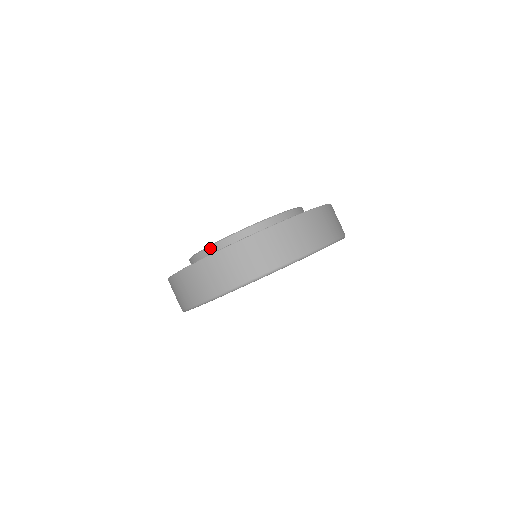
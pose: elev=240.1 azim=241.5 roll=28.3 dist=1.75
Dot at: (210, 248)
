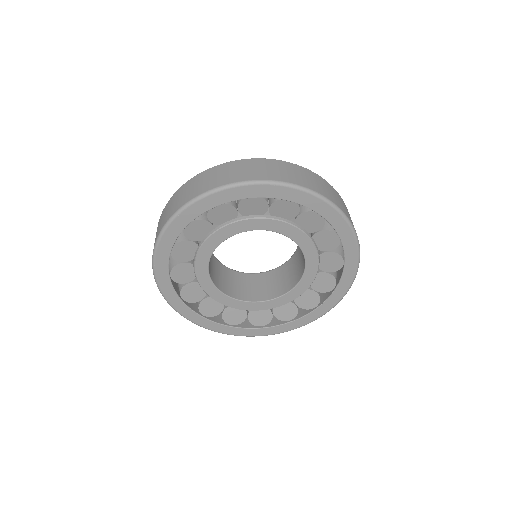
Dot at: occluded
